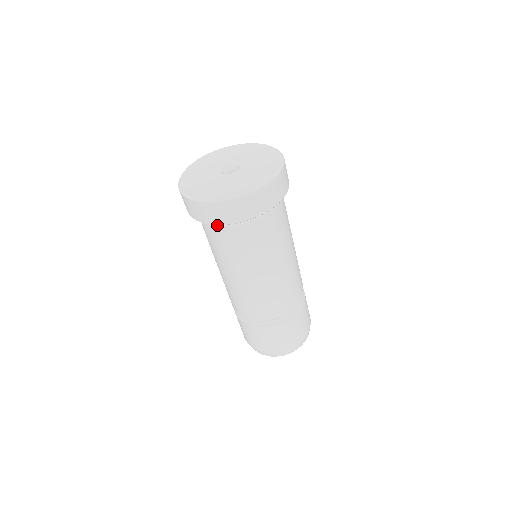
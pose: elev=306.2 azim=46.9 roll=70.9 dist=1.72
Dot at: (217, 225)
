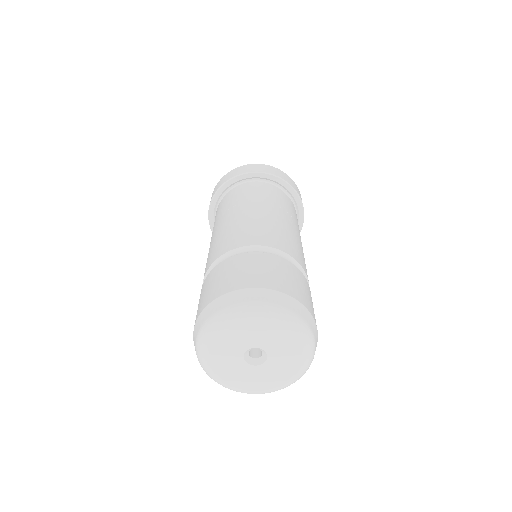
Dot at: occluded
